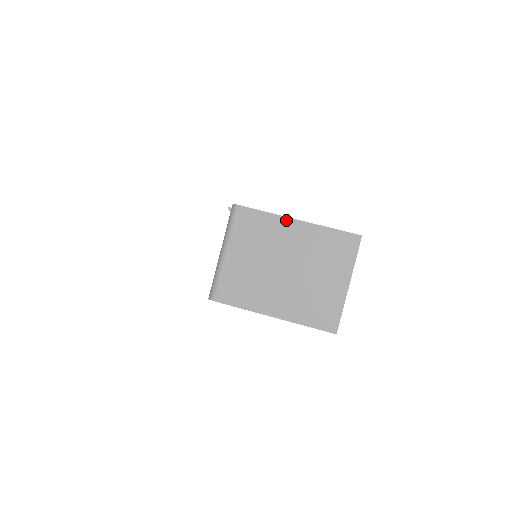
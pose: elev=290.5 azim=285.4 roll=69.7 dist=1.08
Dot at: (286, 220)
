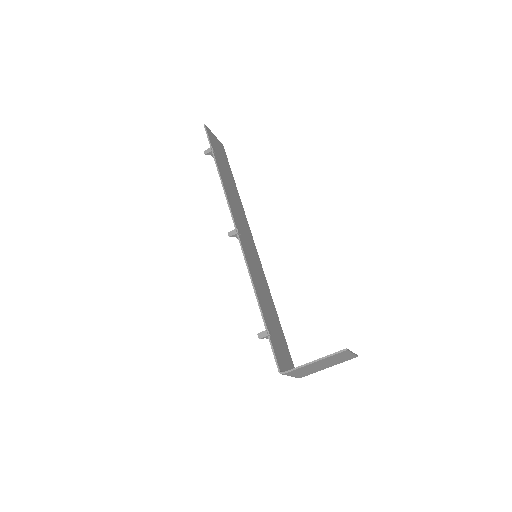
Dot at: (309, 365)
